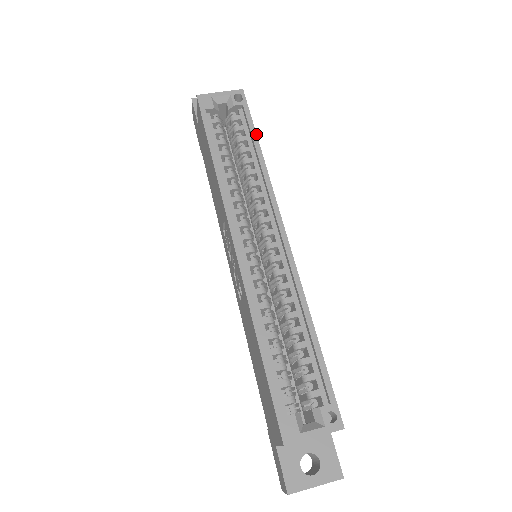
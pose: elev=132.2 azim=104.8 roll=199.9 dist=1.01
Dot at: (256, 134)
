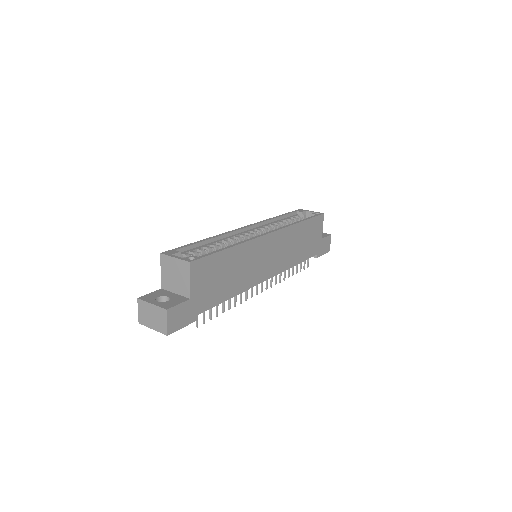
Dot at: (308, 219)
